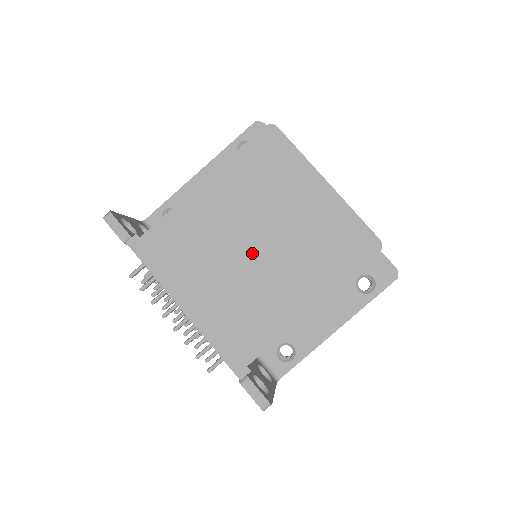
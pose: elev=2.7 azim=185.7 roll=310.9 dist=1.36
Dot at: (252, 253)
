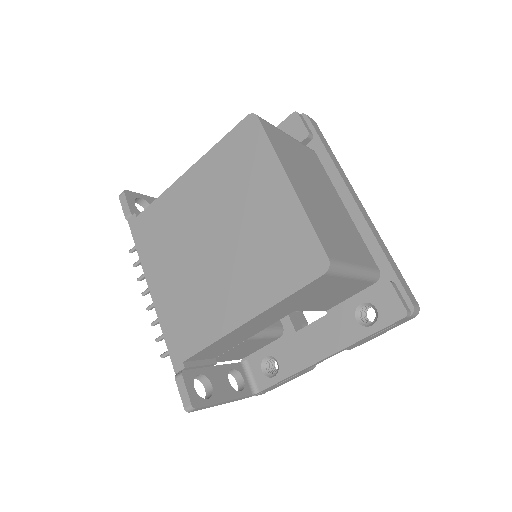
Dot at: (210, 248)
